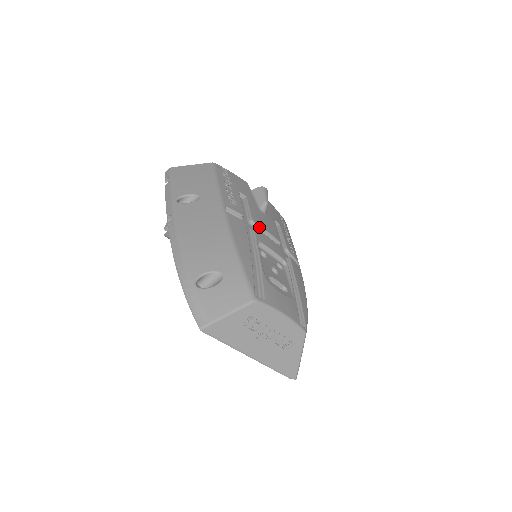
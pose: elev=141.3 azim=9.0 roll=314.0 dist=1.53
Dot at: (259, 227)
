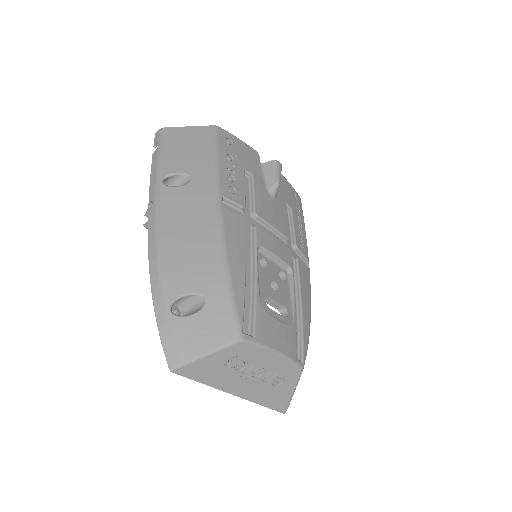
Dot at: (263, 221)
